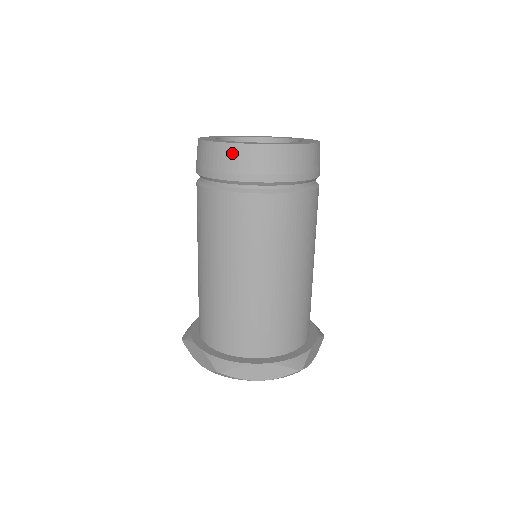
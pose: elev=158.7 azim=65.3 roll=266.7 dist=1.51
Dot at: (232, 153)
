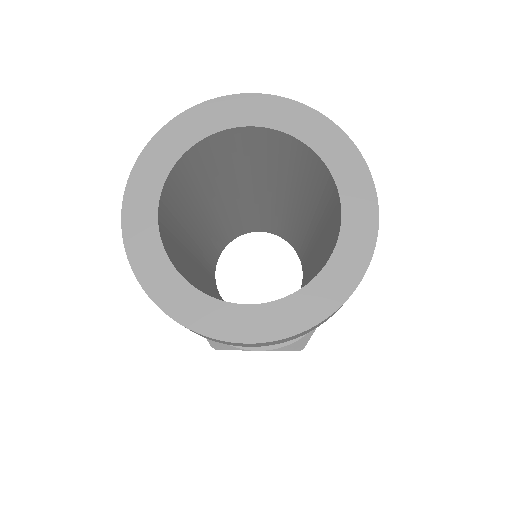
Dot at: occluded
